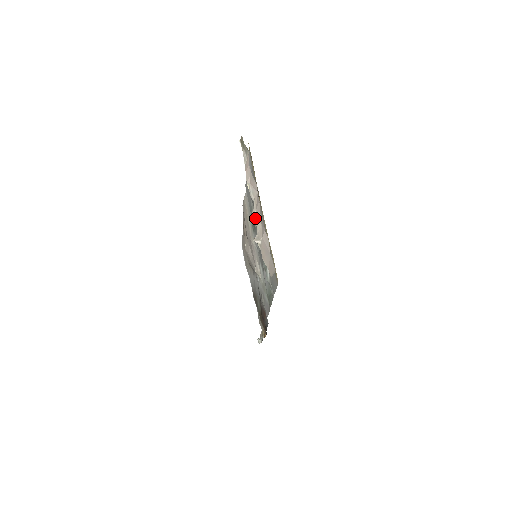
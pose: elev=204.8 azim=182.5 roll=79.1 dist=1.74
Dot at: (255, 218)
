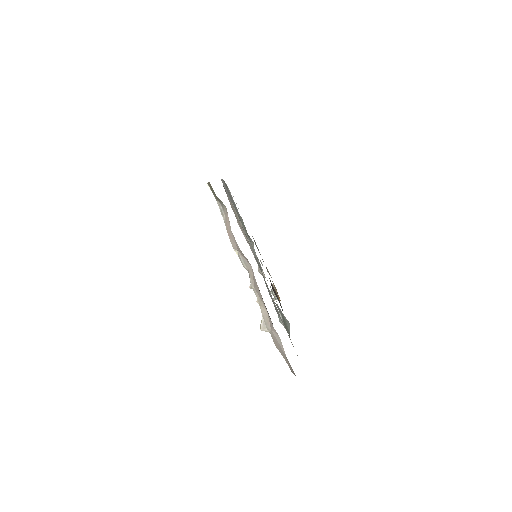
Dot at: occluded
